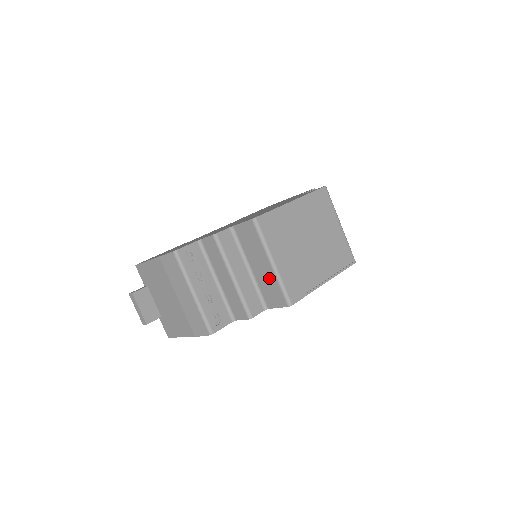
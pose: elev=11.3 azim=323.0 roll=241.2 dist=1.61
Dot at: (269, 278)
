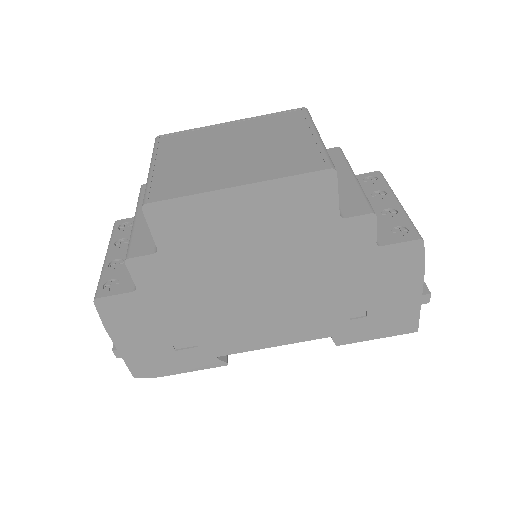
Dot at: occluded
